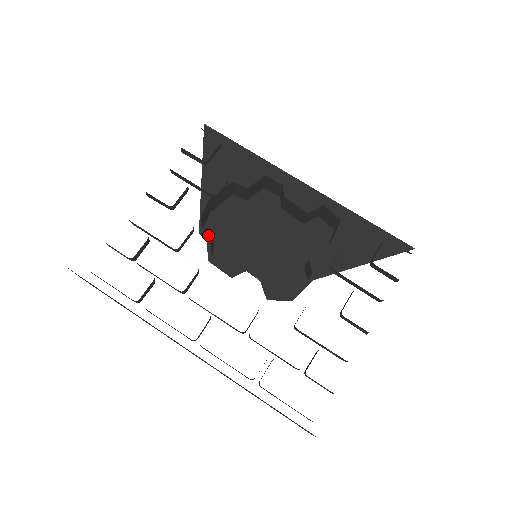
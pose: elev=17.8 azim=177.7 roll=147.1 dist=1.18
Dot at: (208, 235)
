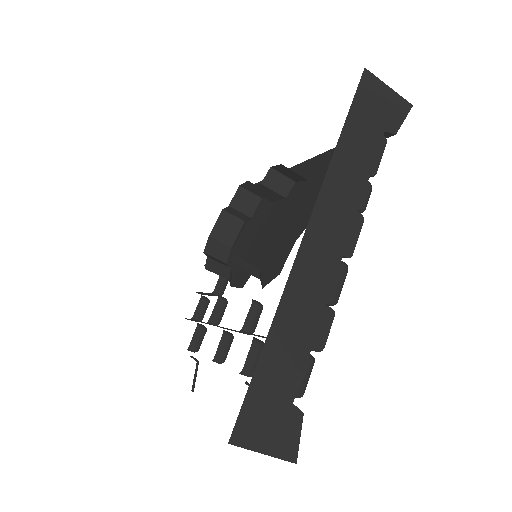
Dot at: occluded
